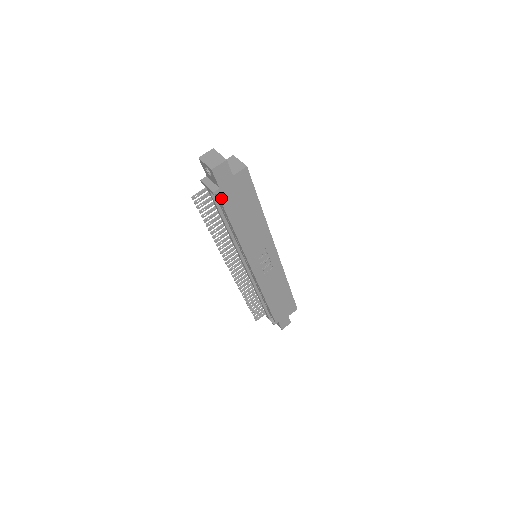
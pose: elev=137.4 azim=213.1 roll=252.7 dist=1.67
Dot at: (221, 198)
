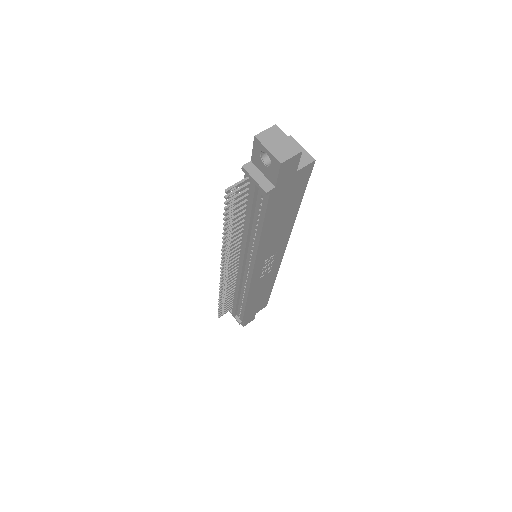
Dot at: (270, 199)
